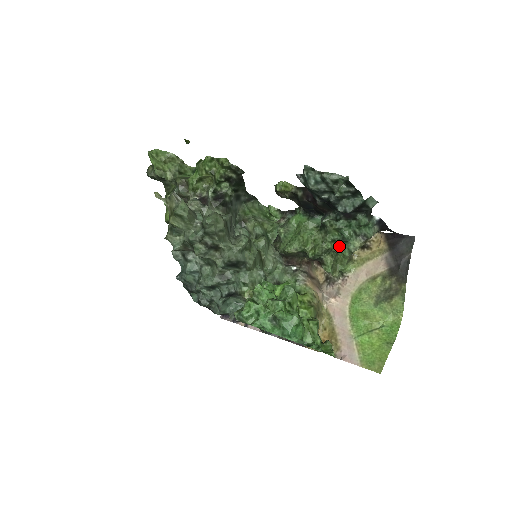
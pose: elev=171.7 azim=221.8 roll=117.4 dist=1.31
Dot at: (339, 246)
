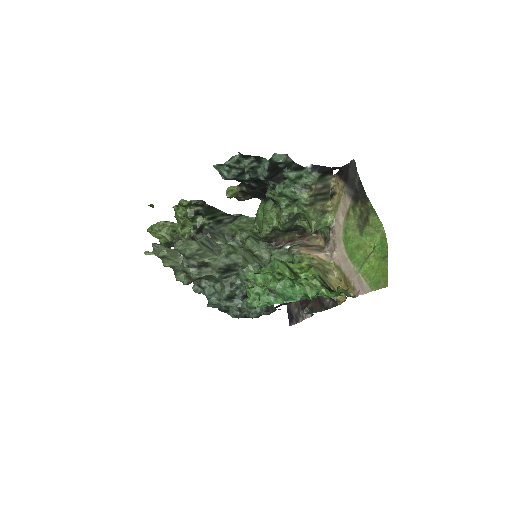
Dot at: (297, 207)
